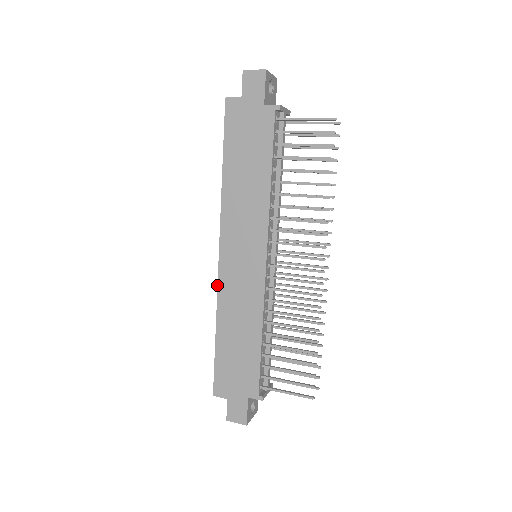
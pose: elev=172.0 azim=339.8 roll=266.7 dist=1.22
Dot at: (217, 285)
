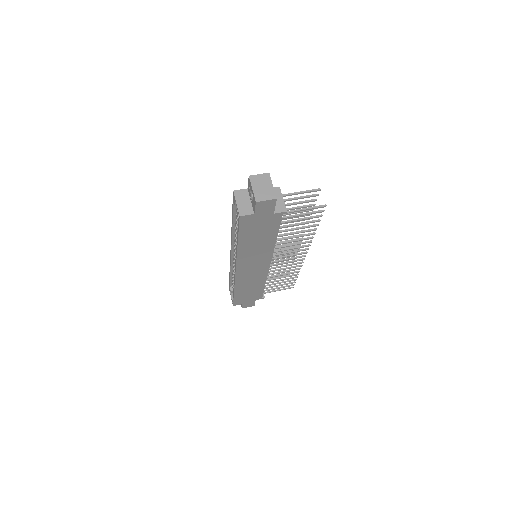
Dot at: (235, 280)
